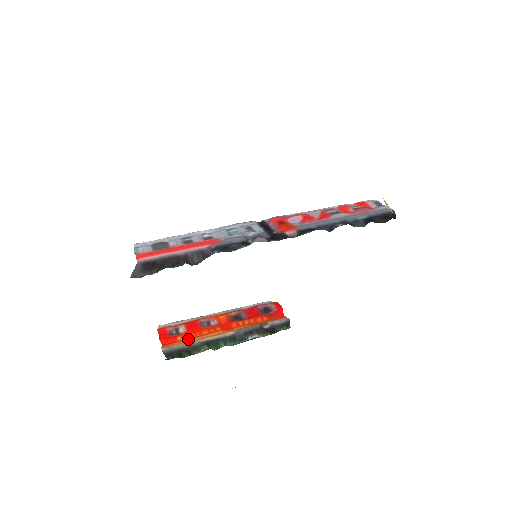
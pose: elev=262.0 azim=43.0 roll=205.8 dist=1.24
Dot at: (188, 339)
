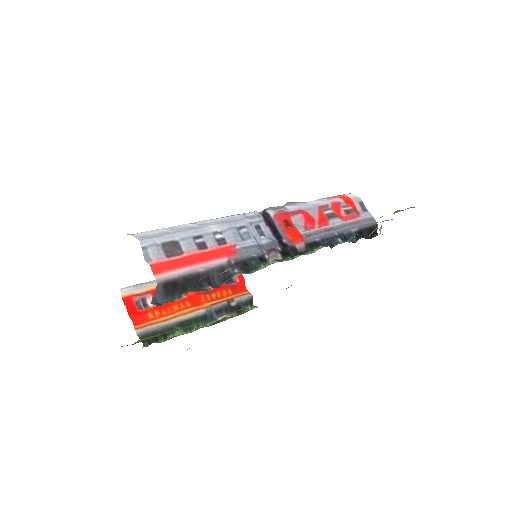
Dot at: (160, 317)
